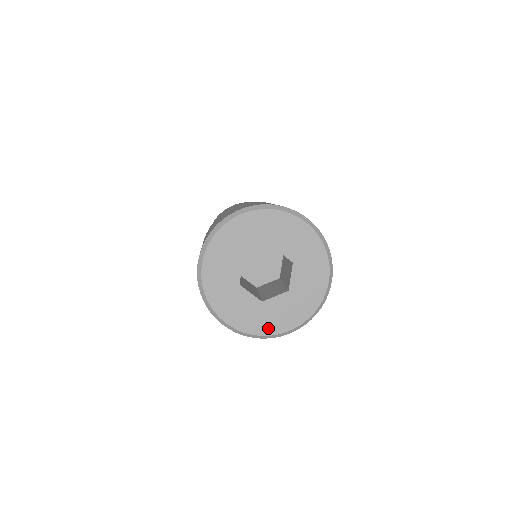
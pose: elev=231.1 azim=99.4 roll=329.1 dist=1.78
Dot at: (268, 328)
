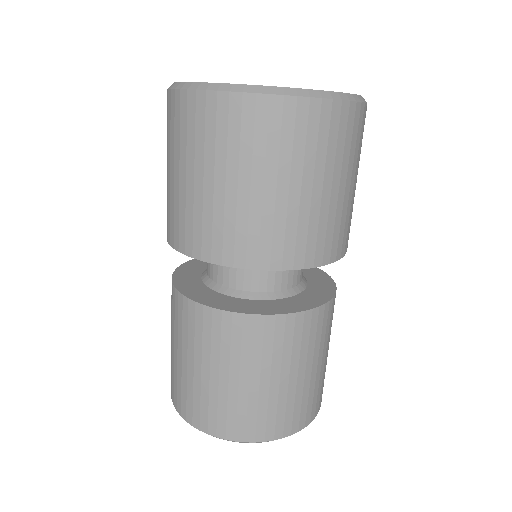
Dot at: occluded
